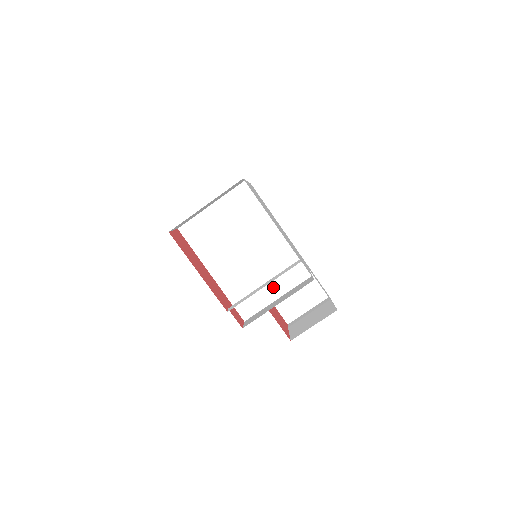
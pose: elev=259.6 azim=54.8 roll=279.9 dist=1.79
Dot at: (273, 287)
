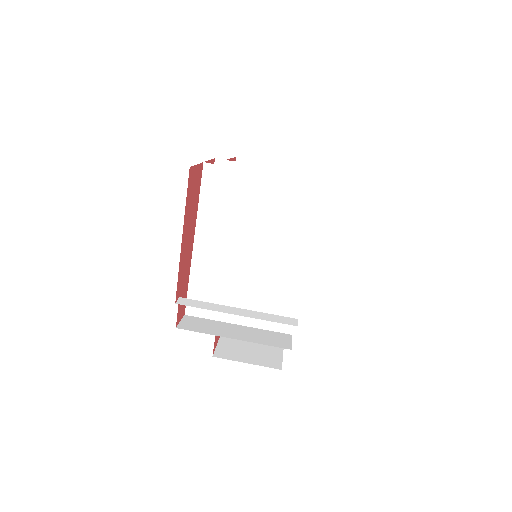
Dot at: occluded
